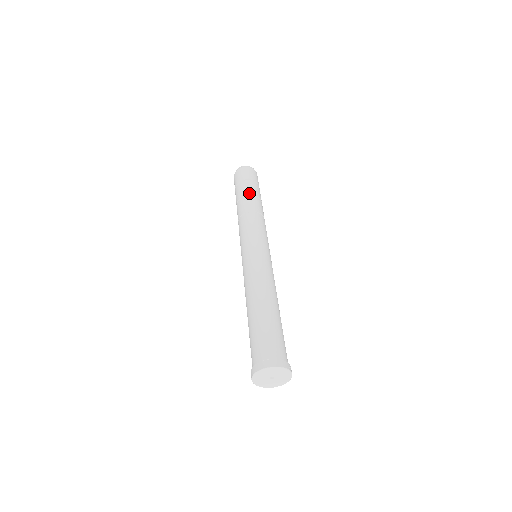
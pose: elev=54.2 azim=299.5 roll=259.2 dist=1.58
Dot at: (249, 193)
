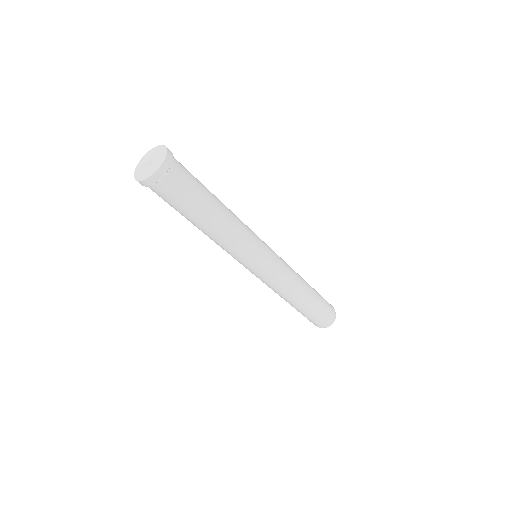
Dot at: occluded
